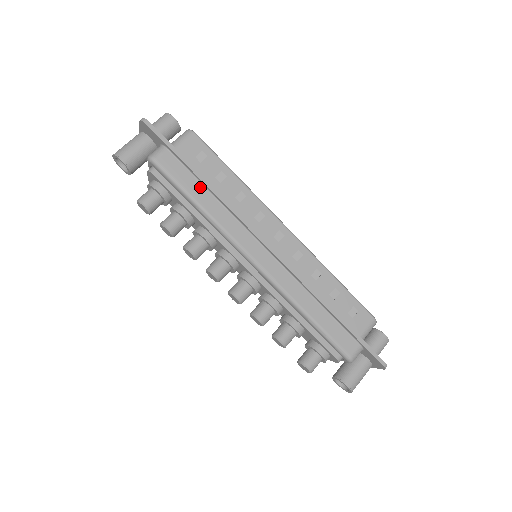
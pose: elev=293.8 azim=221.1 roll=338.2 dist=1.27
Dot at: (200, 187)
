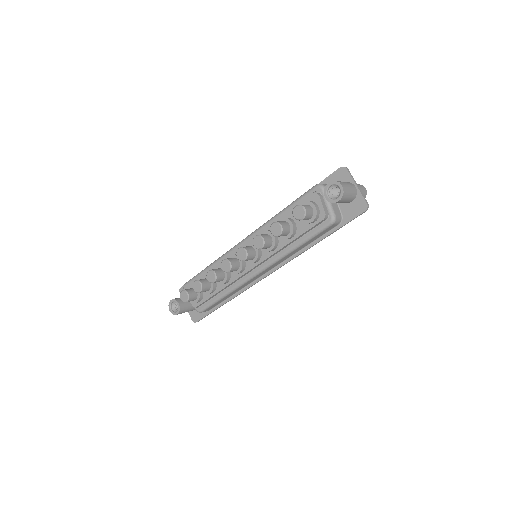
Dot at: occluded
